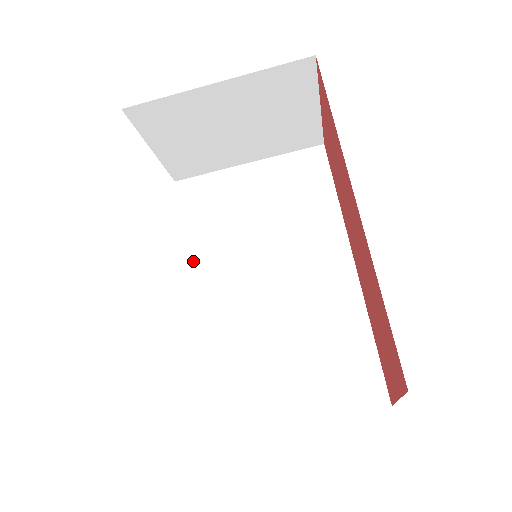
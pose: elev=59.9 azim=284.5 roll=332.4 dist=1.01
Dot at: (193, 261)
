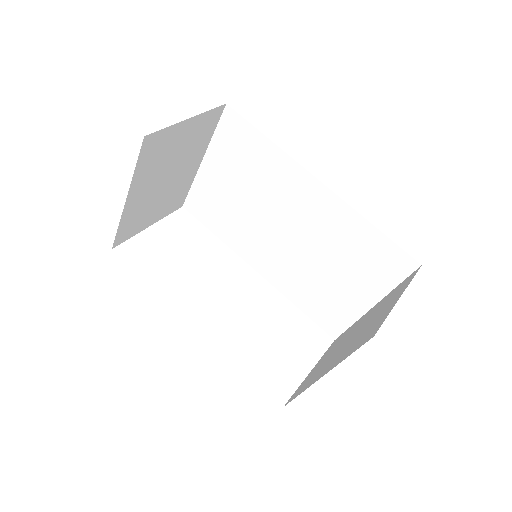
Dot at: (239, 249)
